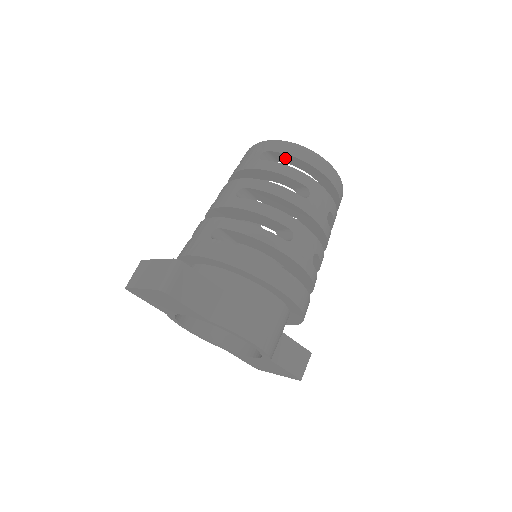
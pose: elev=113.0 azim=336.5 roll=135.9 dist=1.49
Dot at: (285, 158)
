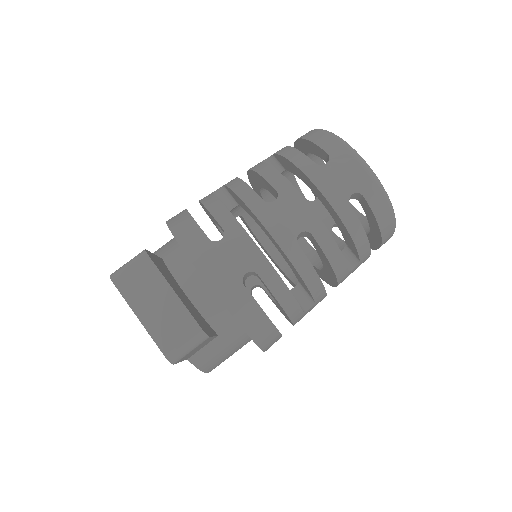
Dot at: (369, 213)
